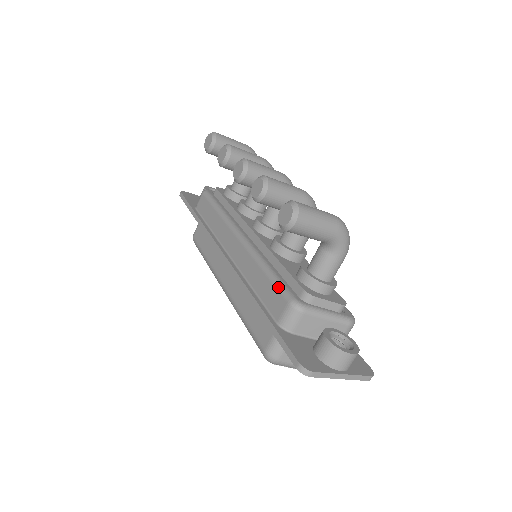
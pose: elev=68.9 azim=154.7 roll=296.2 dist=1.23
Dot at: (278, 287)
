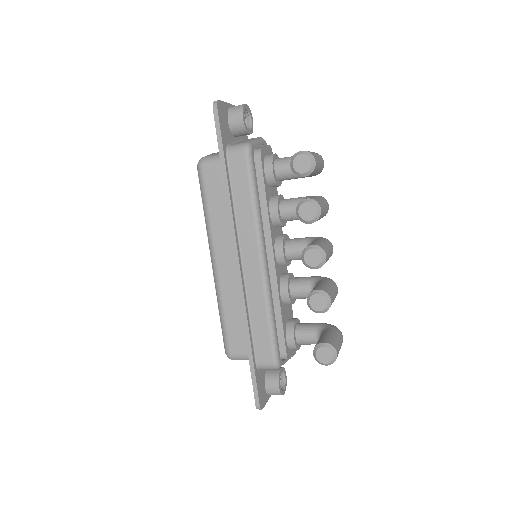
Dot at: (273, 345)
